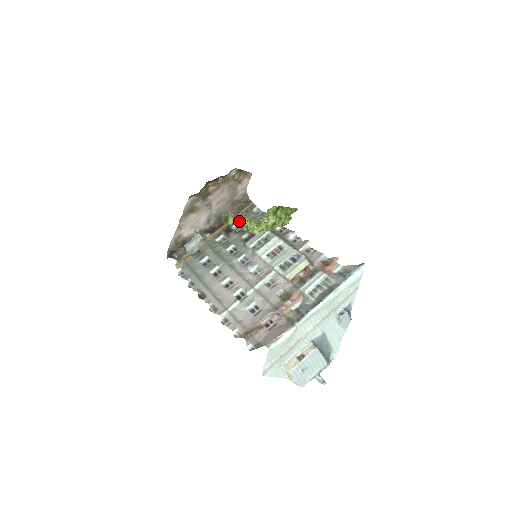
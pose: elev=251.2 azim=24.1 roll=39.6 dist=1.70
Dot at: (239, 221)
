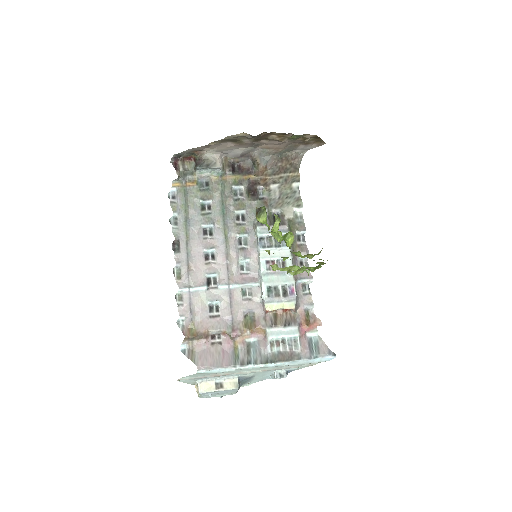
Dot at: (269, 227)
